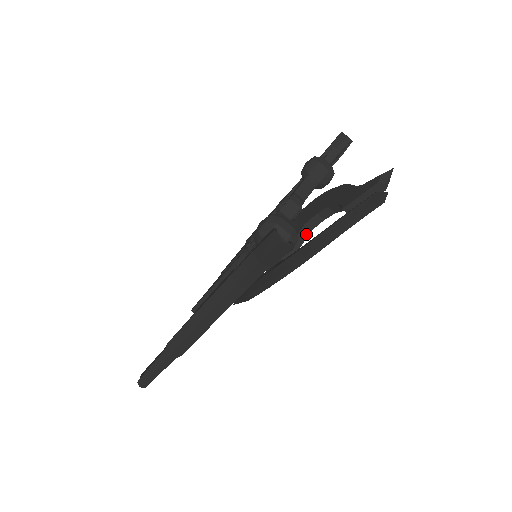
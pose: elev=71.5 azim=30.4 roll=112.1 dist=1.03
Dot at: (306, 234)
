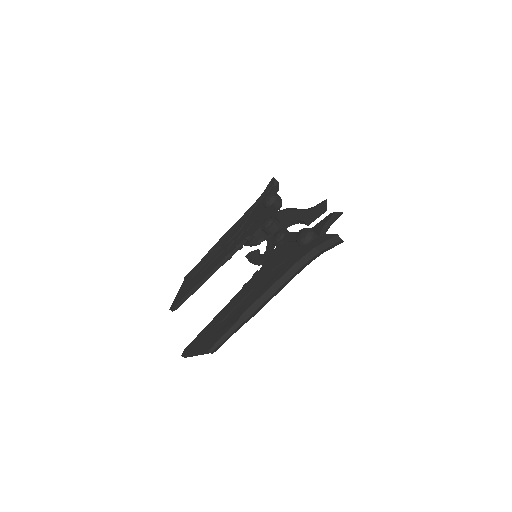
Dot at: occluded
